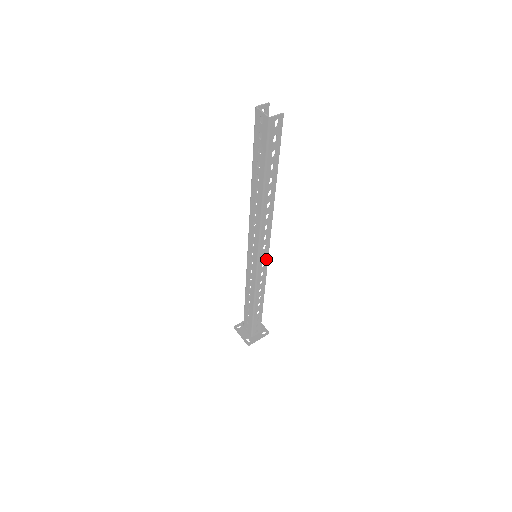
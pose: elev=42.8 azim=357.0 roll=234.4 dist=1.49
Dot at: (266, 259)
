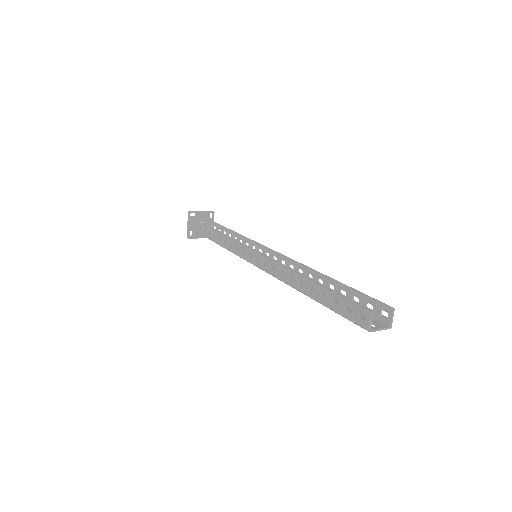
Dot at: (265, 249)
